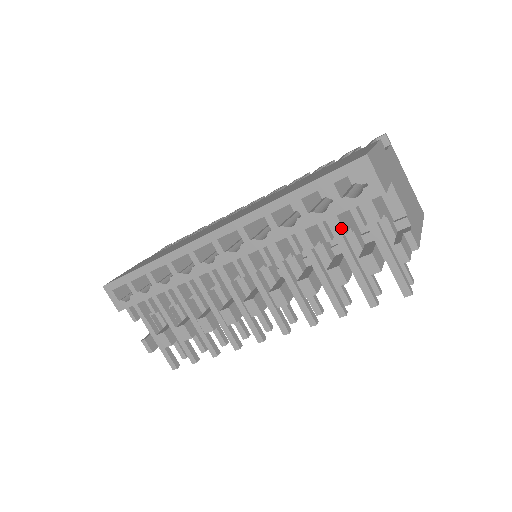
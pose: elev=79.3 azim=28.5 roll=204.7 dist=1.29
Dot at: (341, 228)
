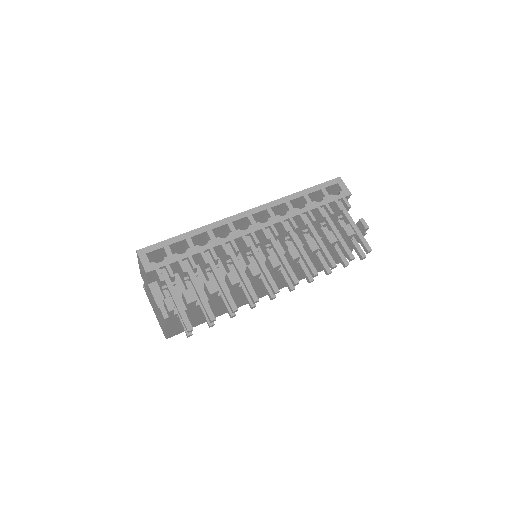
Dot at: (331, 210)
